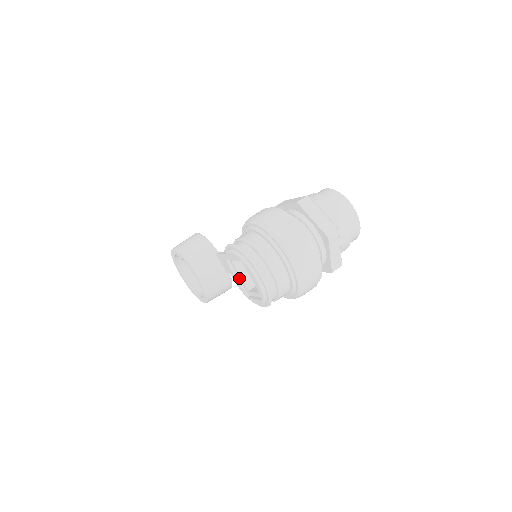
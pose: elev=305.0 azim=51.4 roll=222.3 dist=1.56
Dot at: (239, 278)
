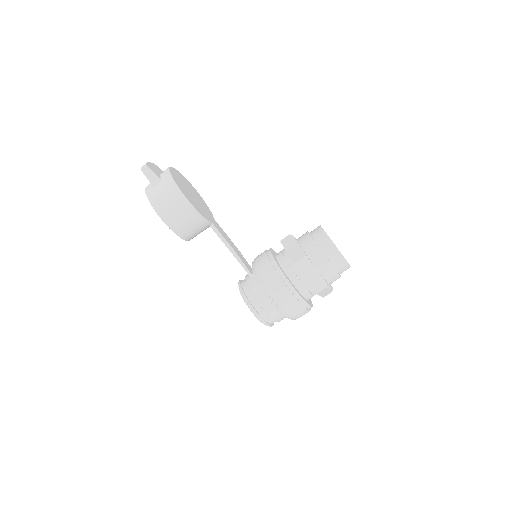
Dot at: occluded
